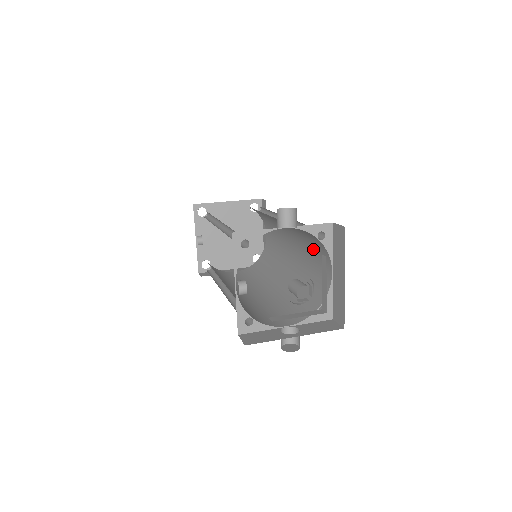
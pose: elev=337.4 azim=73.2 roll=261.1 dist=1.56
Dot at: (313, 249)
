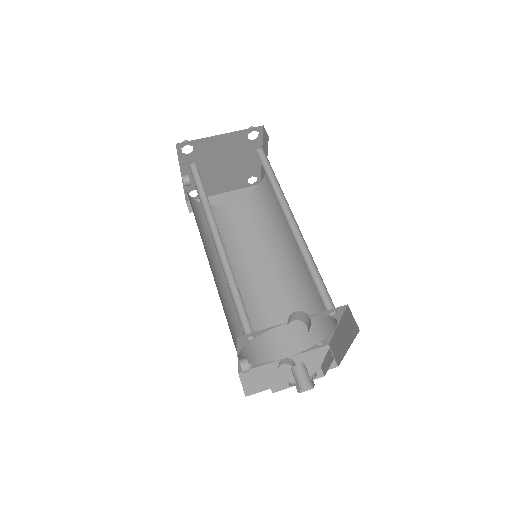
Dot at: occluded
